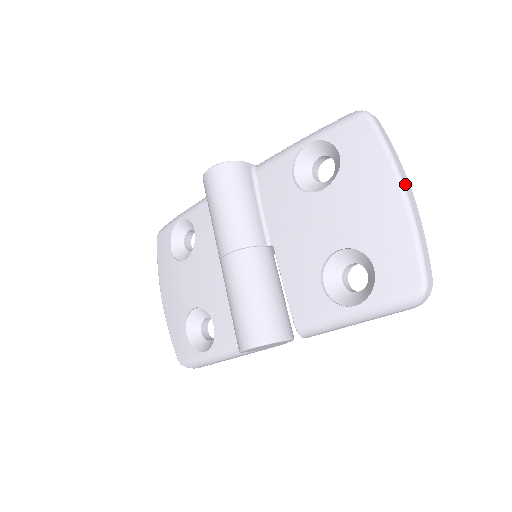
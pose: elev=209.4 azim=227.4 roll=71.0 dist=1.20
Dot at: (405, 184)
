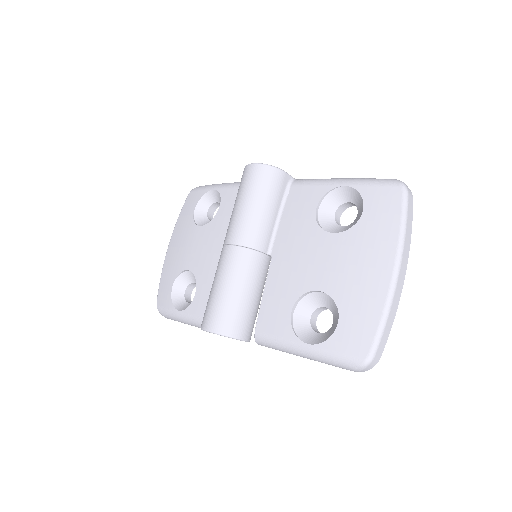
Dot at: (401, 267)
